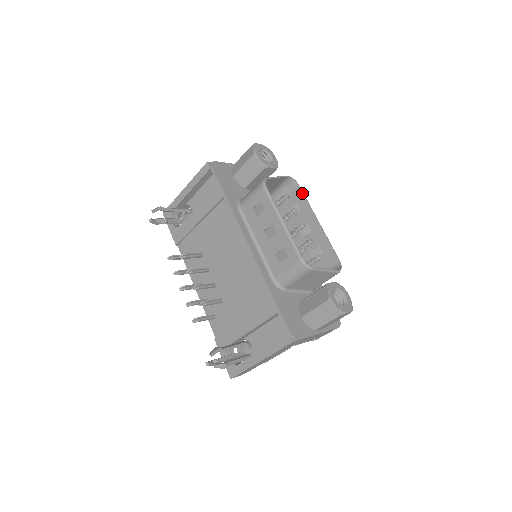
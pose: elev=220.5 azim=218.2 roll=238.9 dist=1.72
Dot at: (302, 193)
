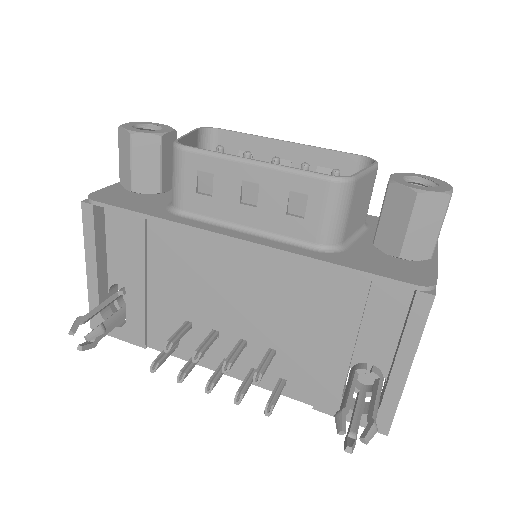
Dot at: (233, 132)
